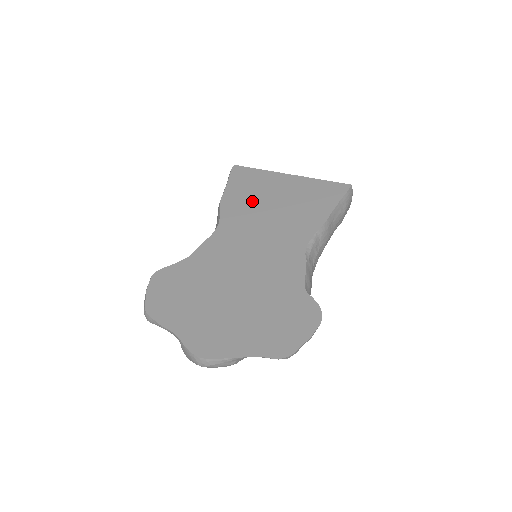
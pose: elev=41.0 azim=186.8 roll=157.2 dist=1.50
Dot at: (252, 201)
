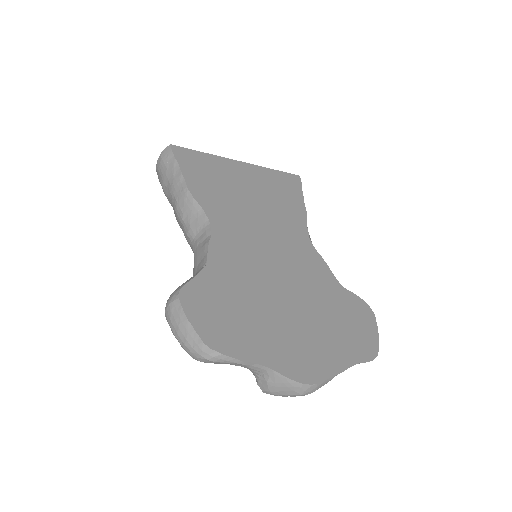
Dot at: (225, 191)
